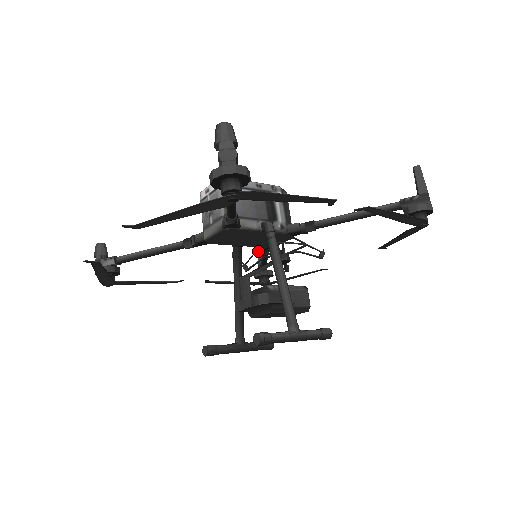
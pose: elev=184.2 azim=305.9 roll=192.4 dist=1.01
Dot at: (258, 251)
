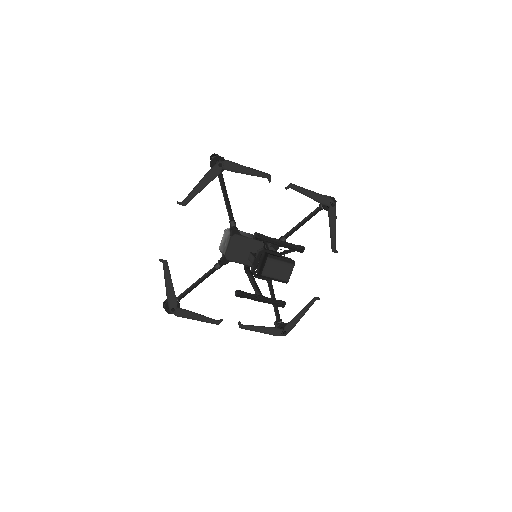
Dot at: (275, 324)
